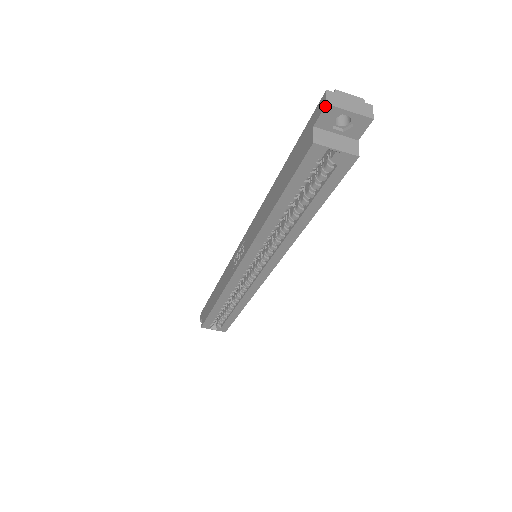
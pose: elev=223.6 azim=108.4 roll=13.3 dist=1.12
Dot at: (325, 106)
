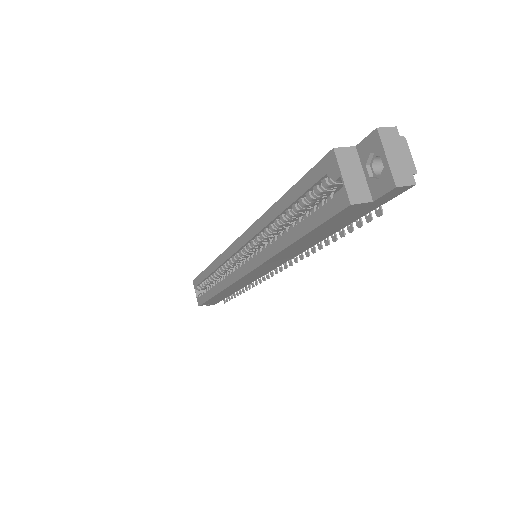
Dot at: (375, 130)
